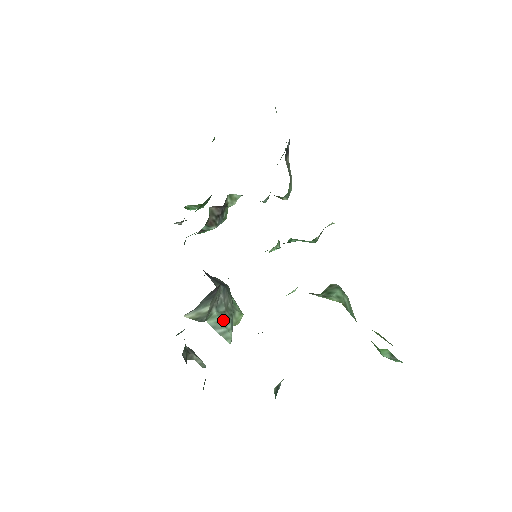
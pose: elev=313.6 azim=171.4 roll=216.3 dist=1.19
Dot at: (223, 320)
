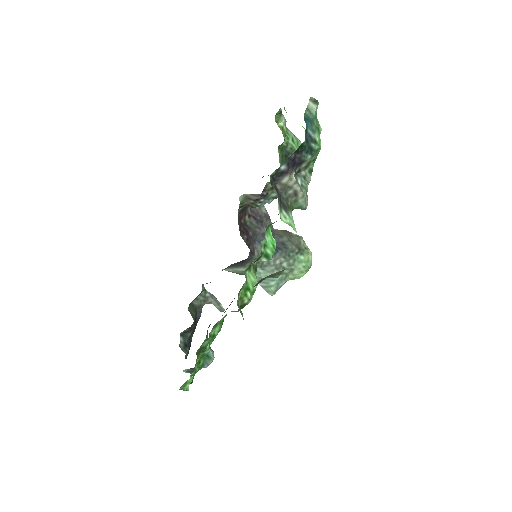
Dot at: occluded
